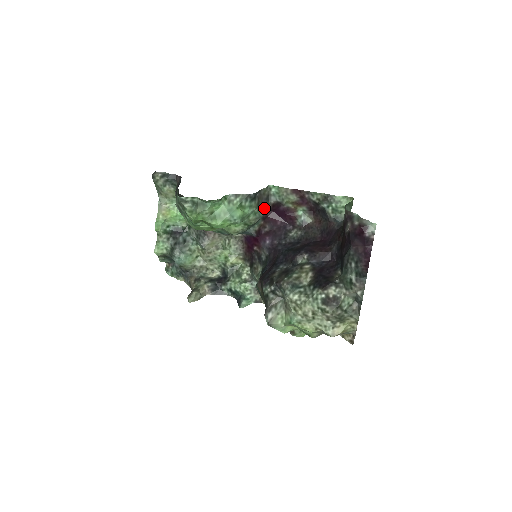
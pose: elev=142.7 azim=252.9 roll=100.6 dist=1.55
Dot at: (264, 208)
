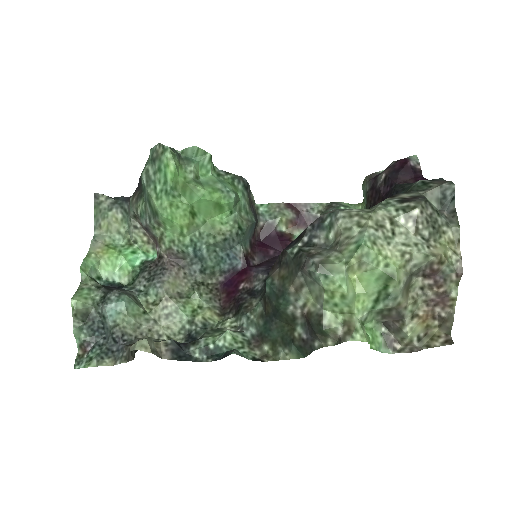
Dot at: (255, 218)
